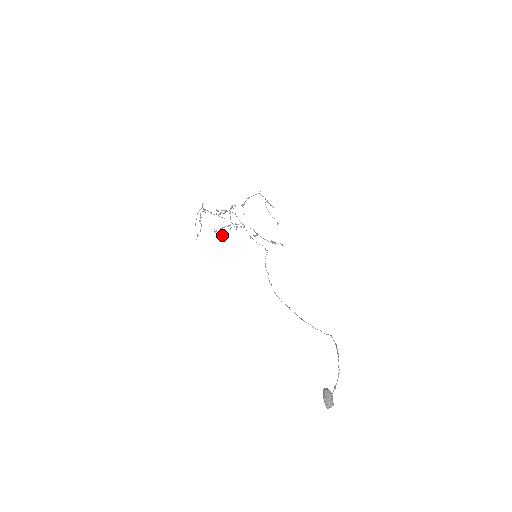
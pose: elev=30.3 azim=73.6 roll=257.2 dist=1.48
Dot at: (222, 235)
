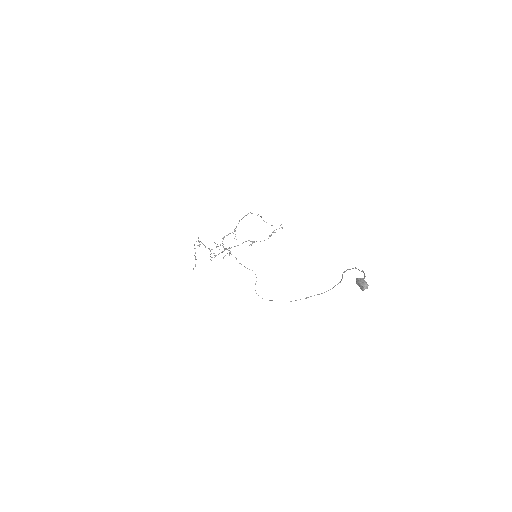
Dot at: occluded
